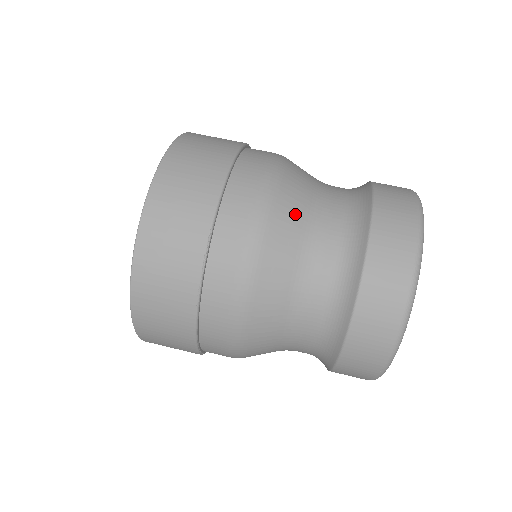
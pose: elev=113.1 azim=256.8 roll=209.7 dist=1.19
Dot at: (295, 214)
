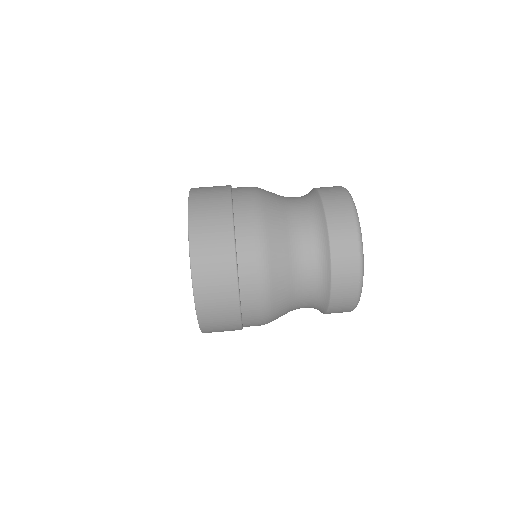
Dot at: (284, 268)
